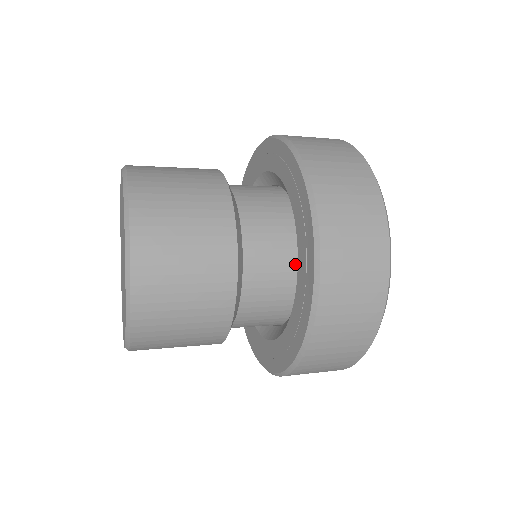
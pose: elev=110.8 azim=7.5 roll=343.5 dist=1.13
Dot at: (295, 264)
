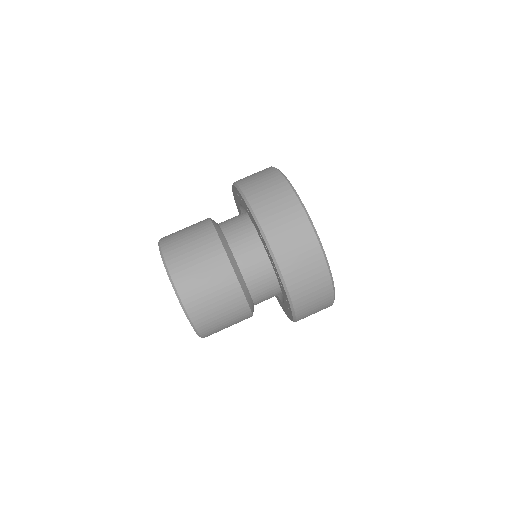
Dot at: occluded
